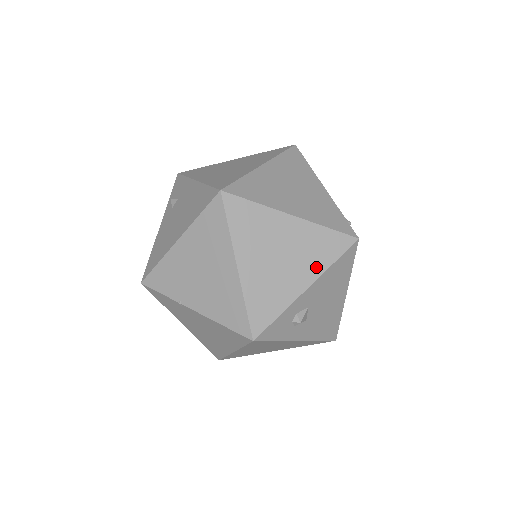
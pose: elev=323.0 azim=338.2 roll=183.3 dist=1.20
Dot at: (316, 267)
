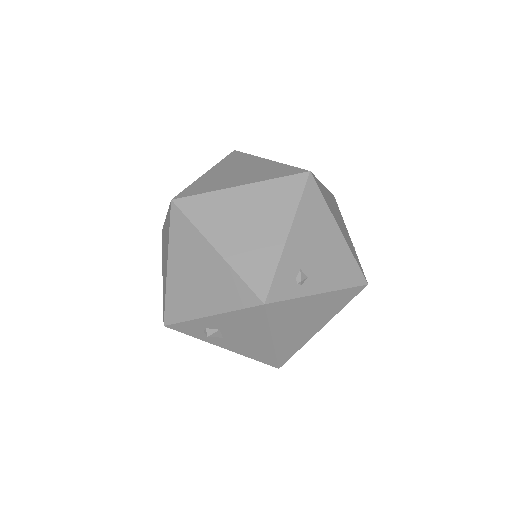
Dot at: (221, 304)
